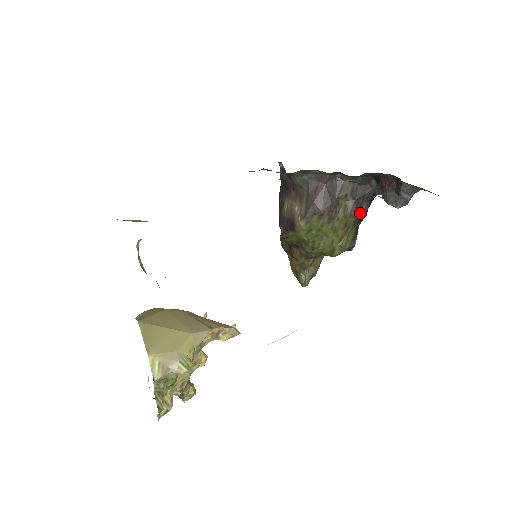
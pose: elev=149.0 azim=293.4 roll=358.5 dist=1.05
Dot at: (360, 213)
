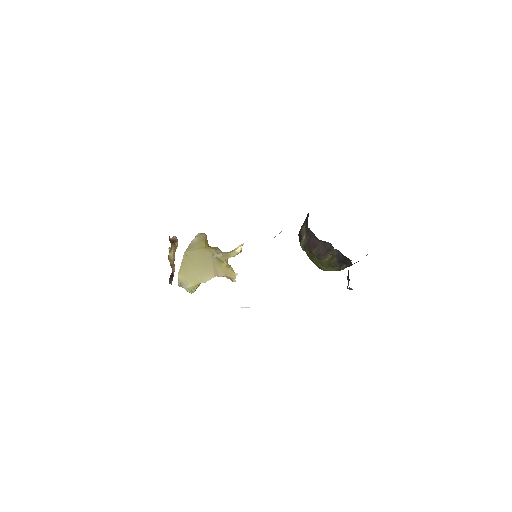
Dot at: (340, 266)
